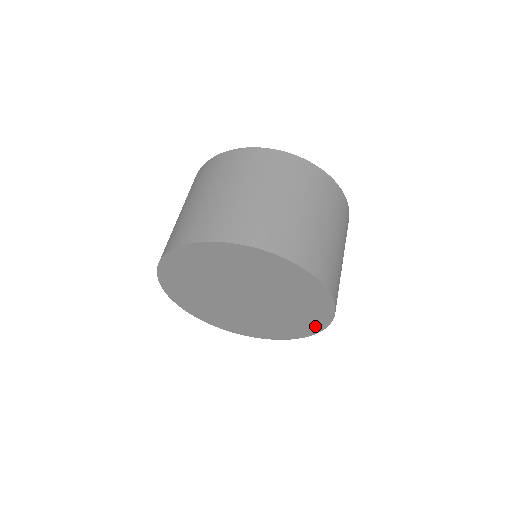
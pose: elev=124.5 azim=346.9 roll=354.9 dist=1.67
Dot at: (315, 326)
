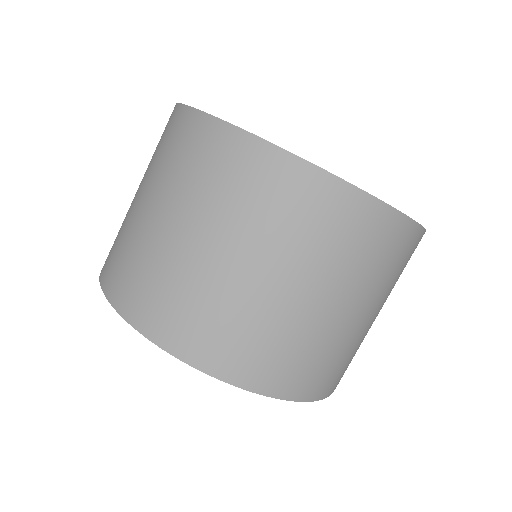
Dot at: occluded
